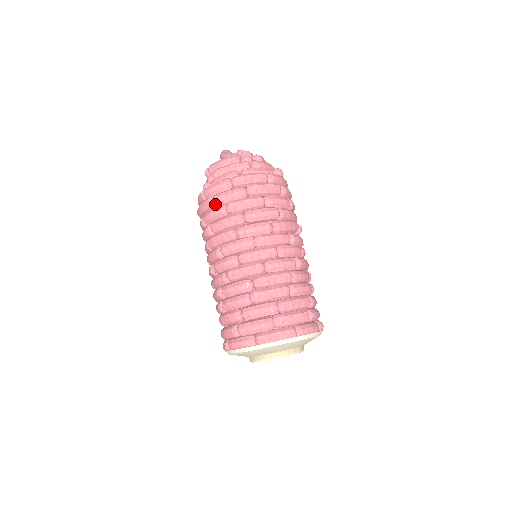
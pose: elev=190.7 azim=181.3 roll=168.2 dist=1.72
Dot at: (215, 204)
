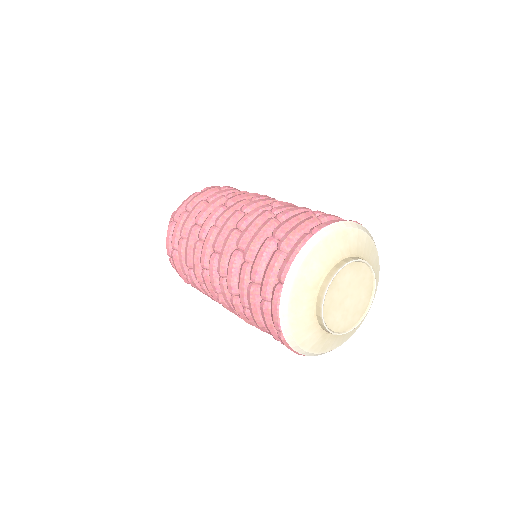
Dot at: (175, 247)
